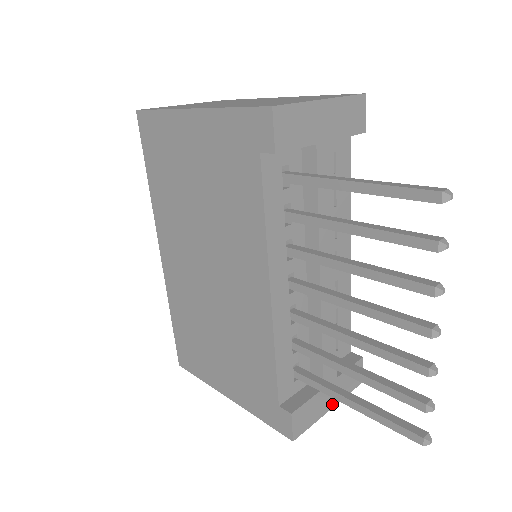
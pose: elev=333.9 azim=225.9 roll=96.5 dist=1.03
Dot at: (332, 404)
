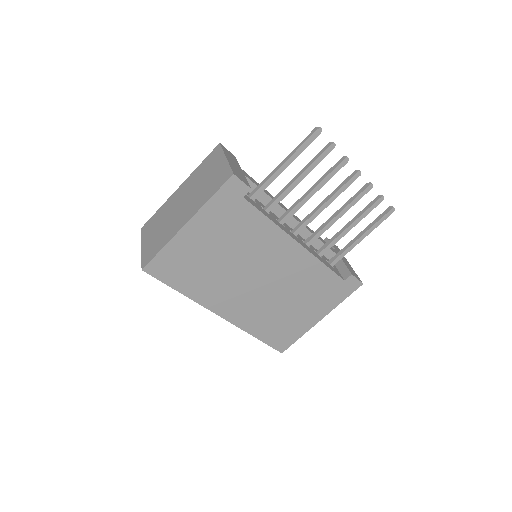
Dot at: (347, 262)
